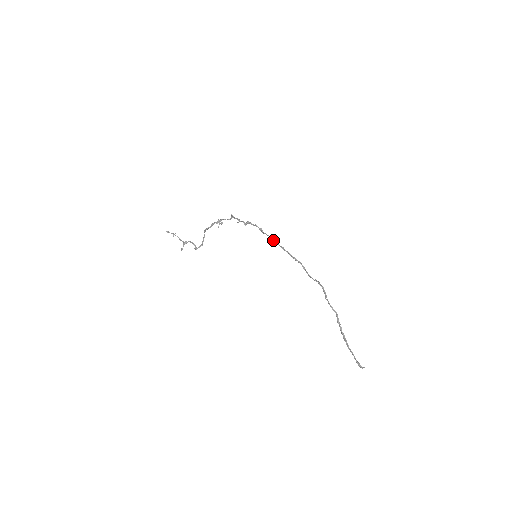
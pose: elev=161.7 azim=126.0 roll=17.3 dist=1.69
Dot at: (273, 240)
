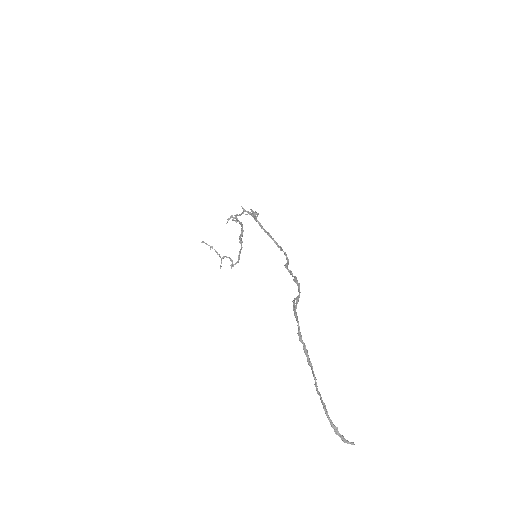
Dot at: (258, 223)
